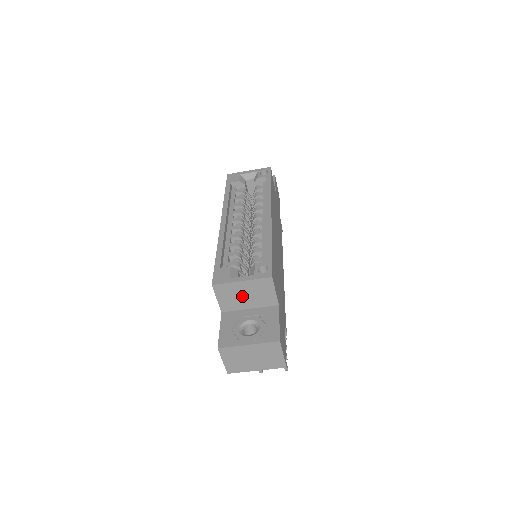
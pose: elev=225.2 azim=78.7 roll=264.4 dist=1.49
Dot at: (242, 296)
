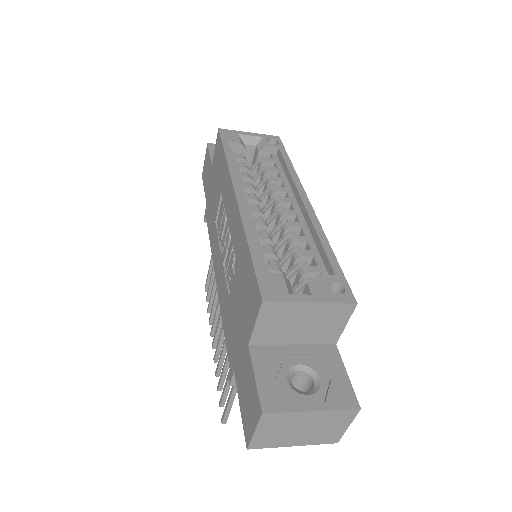
Dot at: (296, 325)
